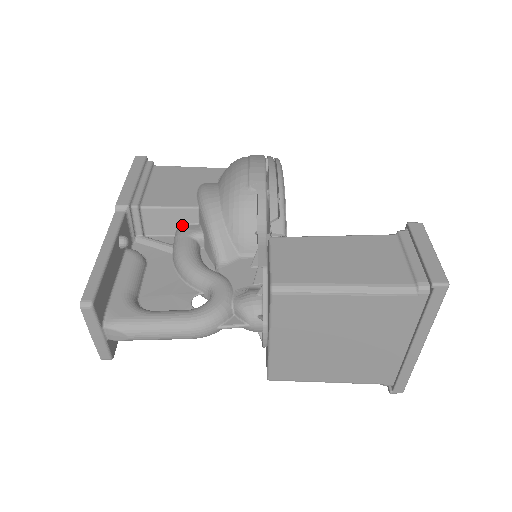
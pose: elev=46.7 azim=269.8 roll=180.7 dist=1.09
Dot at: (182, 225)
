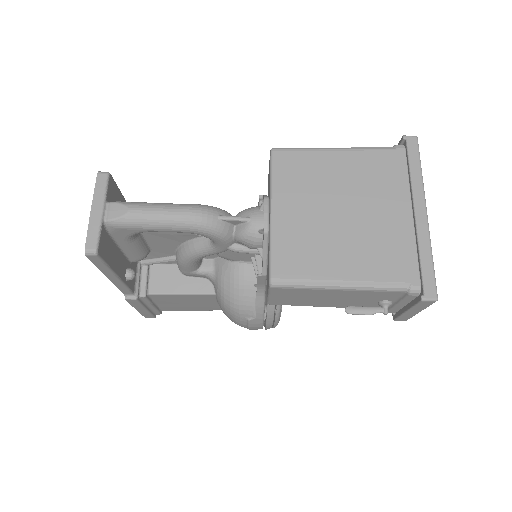
Dot at: occluded
